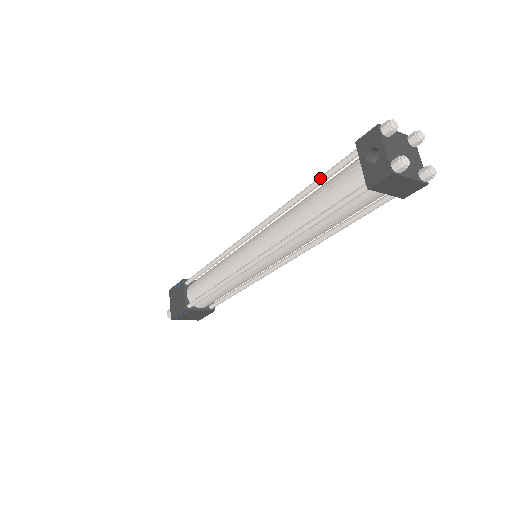
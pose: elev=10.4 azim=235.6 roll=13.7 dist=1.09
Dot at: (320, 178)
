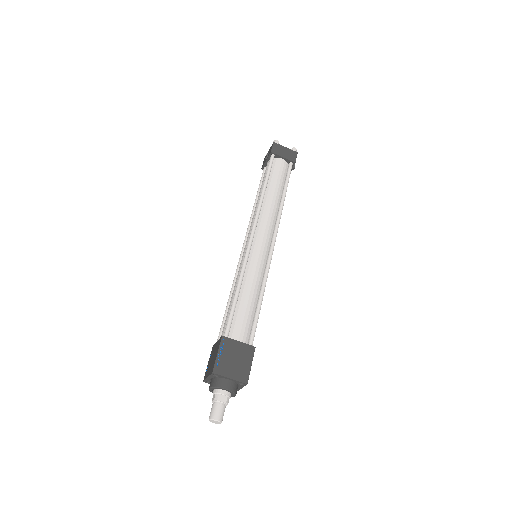
Dot at: (258, 188)
